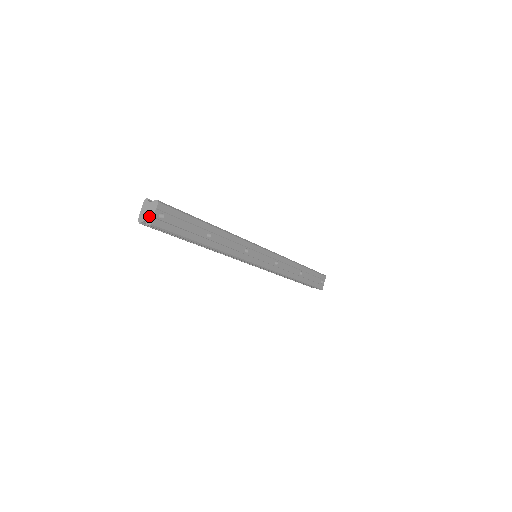
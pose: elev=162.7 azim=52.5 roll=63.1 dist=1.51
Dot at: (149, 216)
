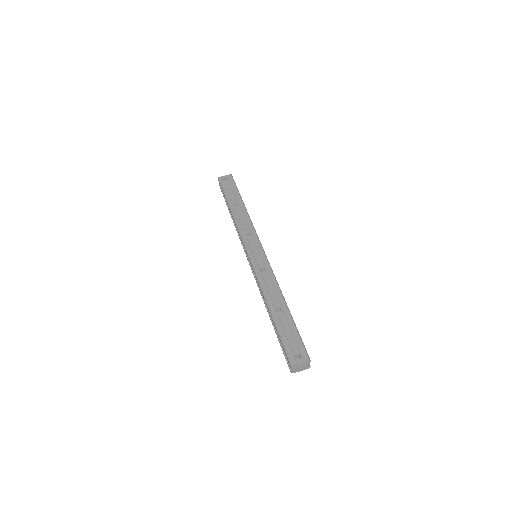
Dot at: occluded
